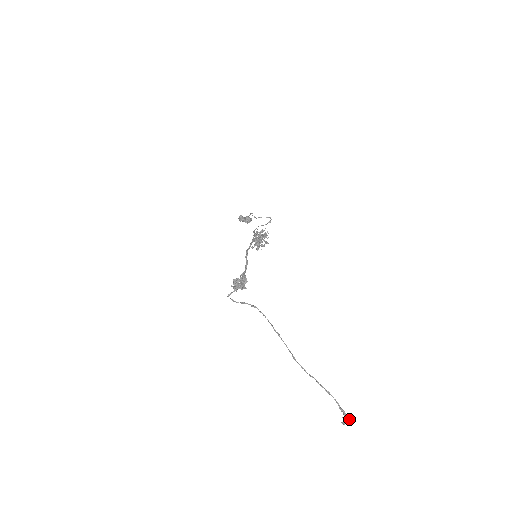
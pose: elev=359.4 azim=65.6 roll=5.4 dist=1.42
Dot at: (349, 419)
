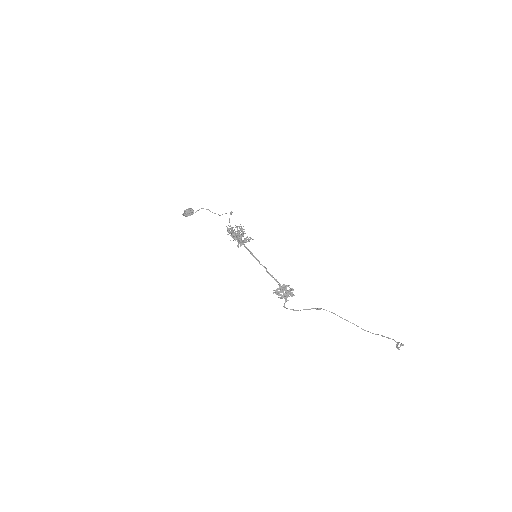
Dot at: (401, 345)
